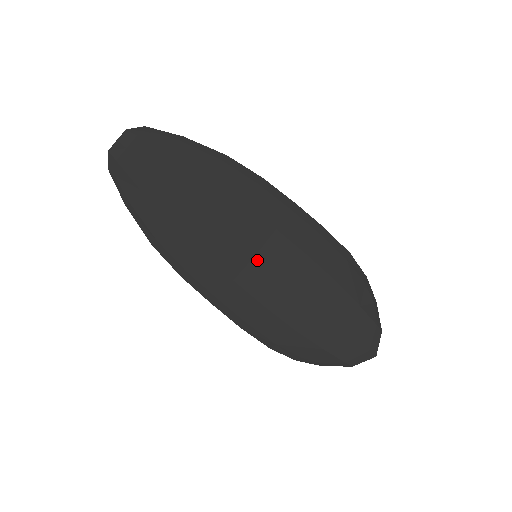
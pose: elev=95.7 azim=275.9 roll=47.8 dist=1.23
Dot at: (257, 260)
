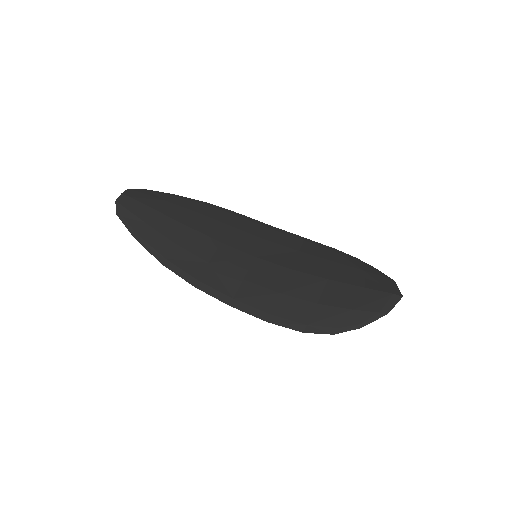
Dot at: (258, 260)
